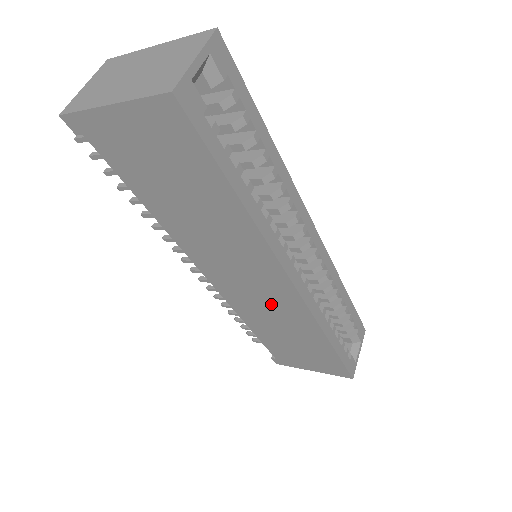
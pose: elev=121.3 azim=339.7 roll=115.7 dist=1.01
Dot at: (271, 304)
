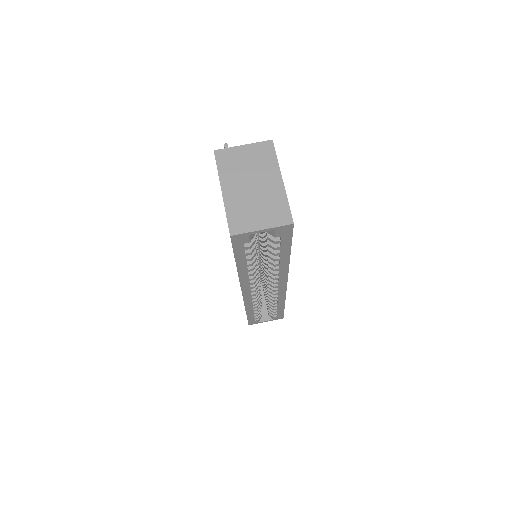
Dot at: occluded
